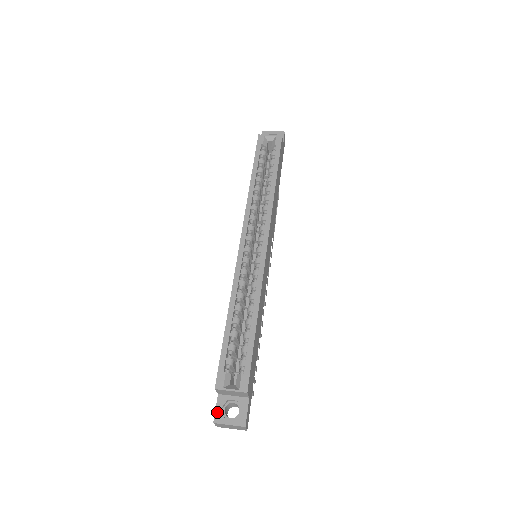
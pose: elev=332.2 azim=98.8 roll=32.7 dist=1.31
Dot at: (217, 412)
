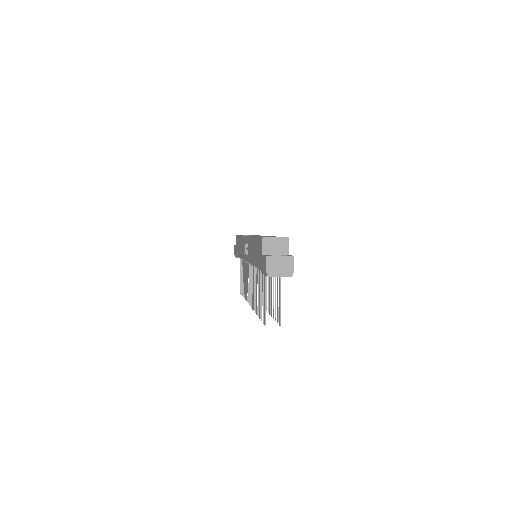
Dot at: occluded
